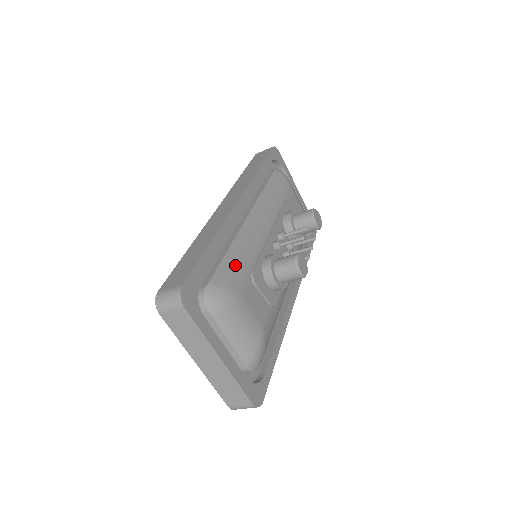
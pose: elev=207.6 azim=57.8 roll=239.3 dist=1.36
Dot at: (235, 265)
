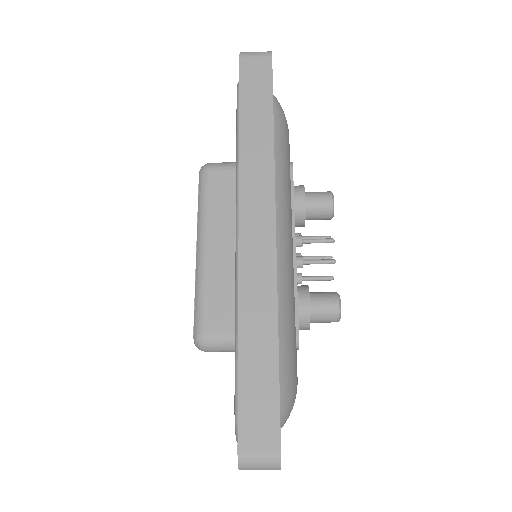
Dot at: (289, 347)
